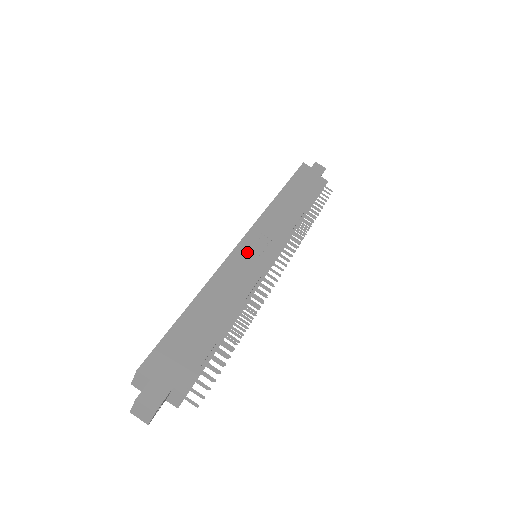
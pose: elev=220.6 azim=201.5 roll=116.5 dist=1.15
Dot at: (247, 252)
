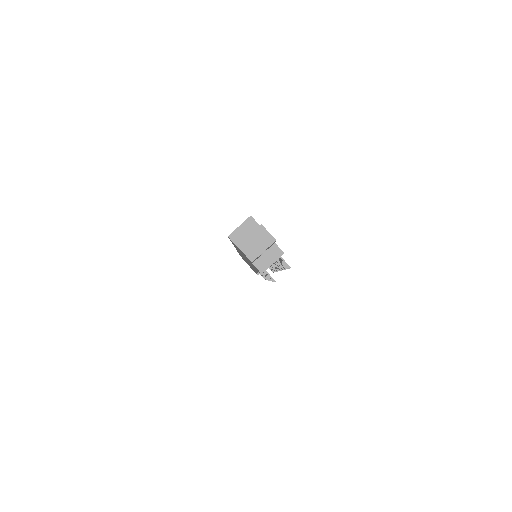
Dot at: occluded
